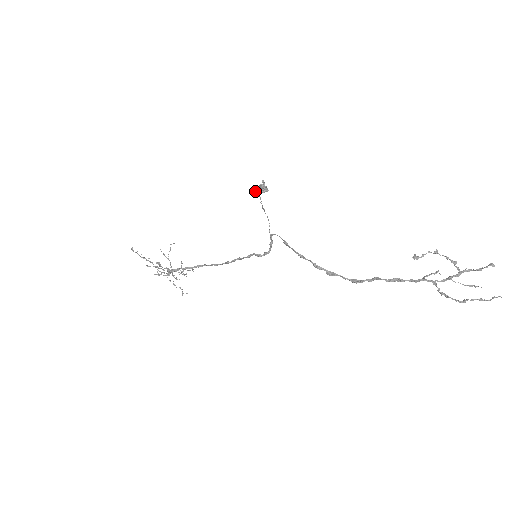
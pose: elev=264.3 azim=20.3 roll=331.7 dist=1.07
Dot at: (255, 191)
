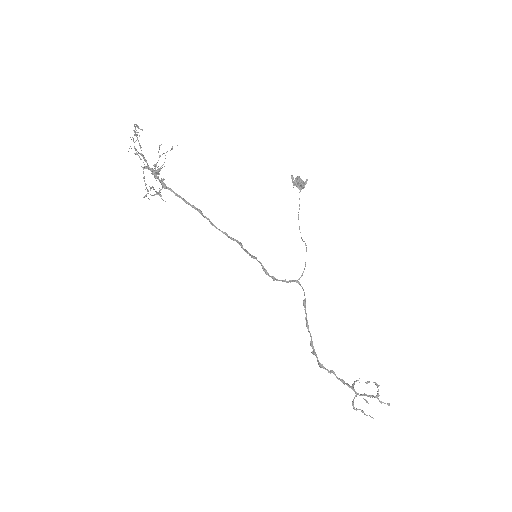
Dot at: occluded
